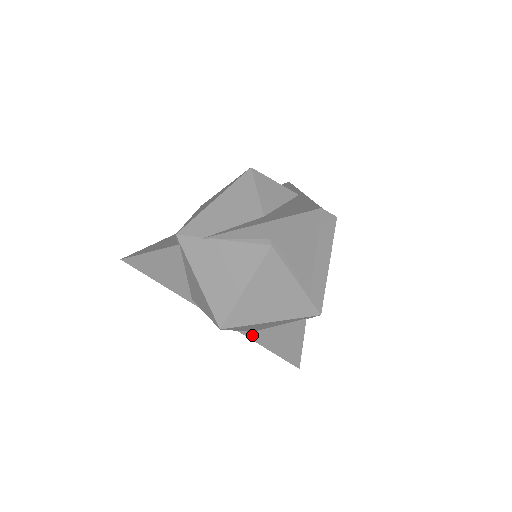
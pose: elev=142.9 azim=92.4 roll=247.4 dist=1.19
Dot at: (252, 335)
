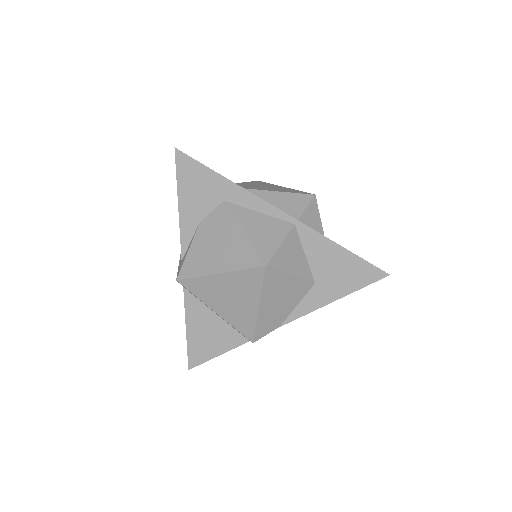
Dot at: occluded
